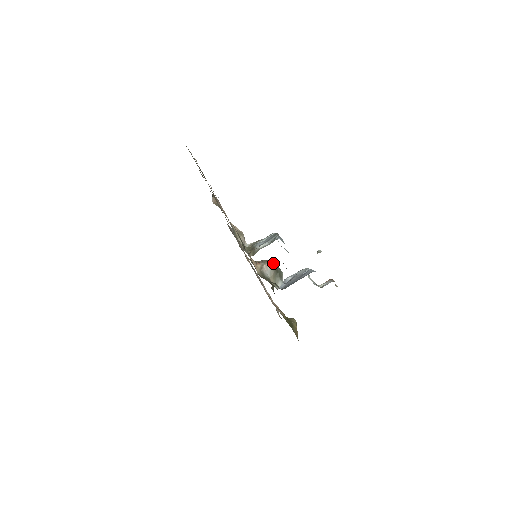
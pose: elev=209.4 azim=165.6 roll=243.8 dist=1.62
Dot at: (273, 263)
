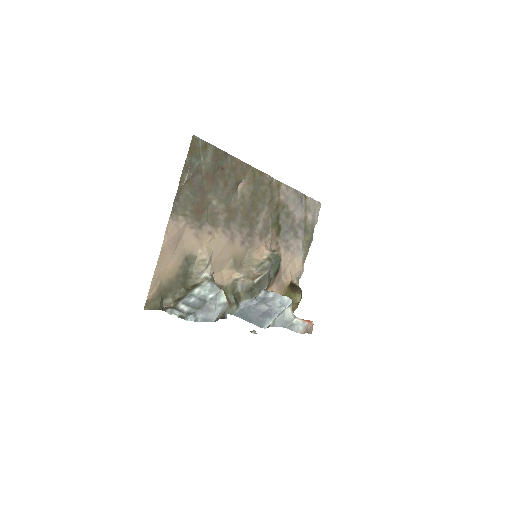
Dot at: (251, 283)
